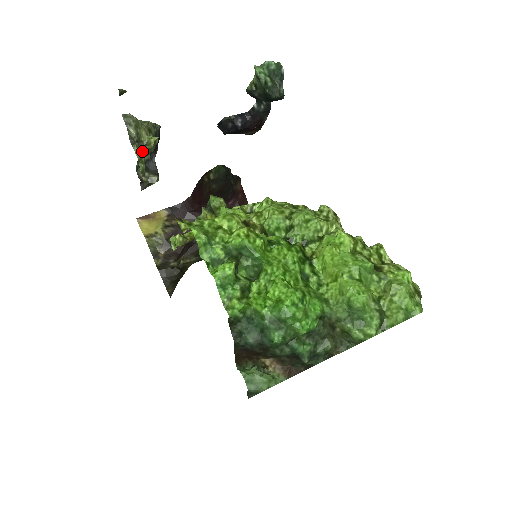
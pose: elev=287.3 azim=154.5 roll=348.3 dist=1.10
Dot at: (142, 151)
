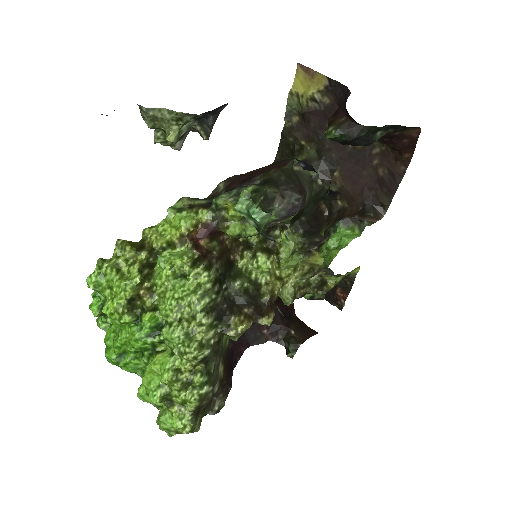
Dot at: (163, 136)
